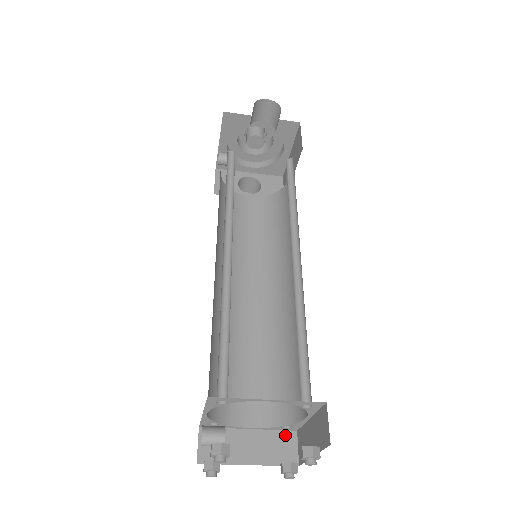
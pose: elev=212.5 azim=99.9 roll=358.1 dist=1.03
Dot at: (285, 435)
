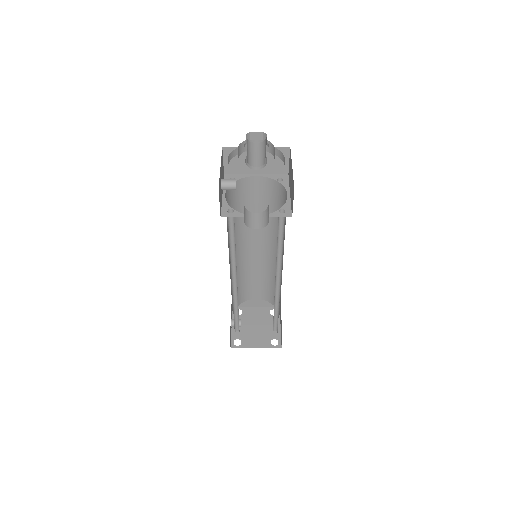
Dot at: occluded
